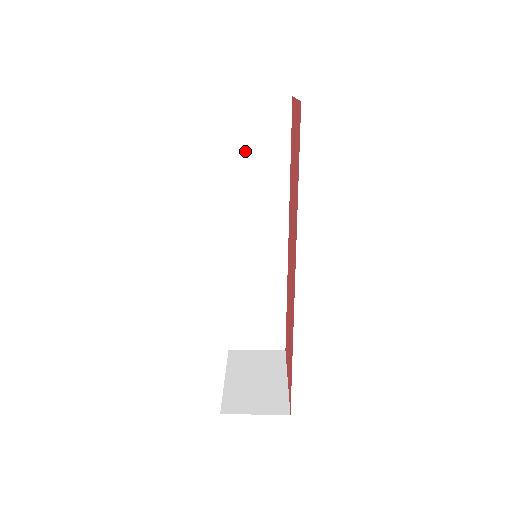
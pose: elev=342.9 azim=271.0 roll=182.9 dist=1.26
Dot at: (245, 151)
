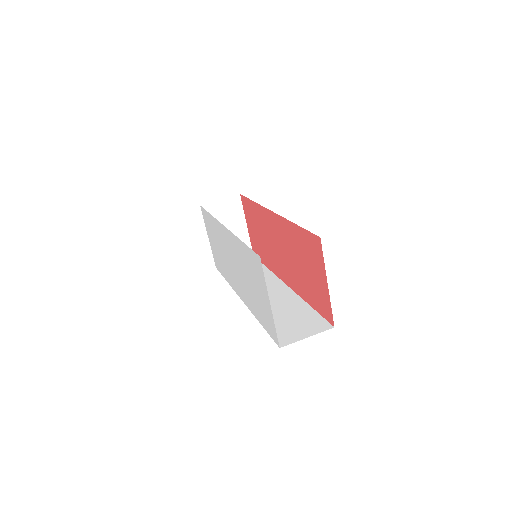
Dot at: occluded
